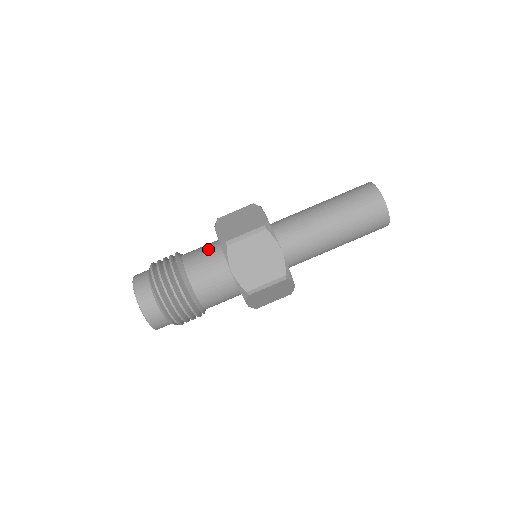
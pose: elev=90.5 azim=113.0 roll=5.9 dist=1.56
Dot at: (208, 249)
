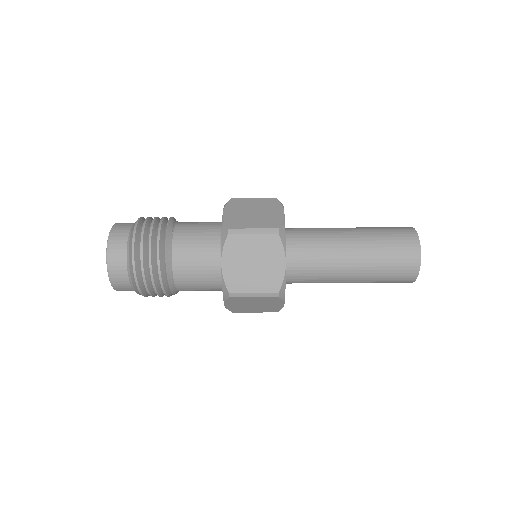
Dot at: (207, 228)
